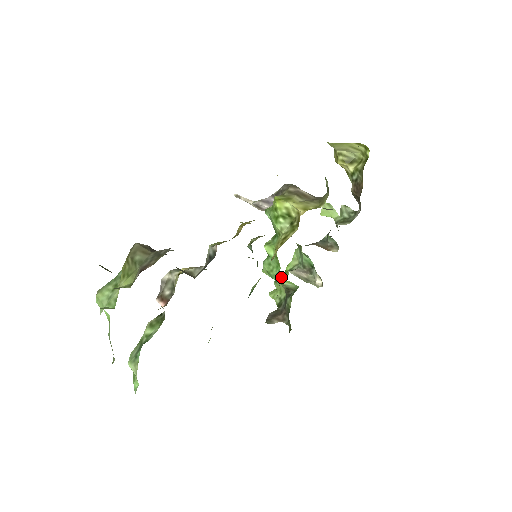
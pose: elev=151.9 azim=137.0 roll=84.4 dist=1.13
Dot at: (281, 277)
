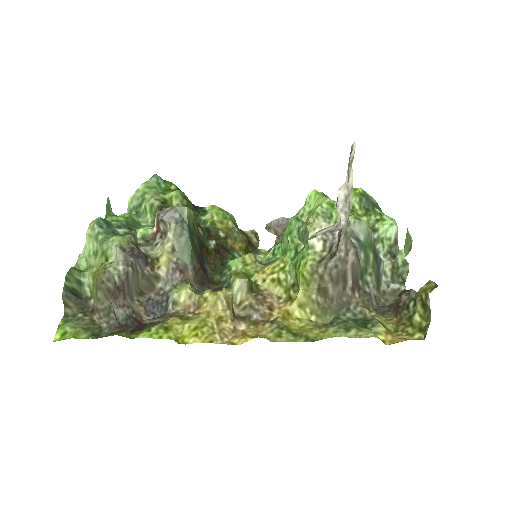
Dot at: (314, 217)
